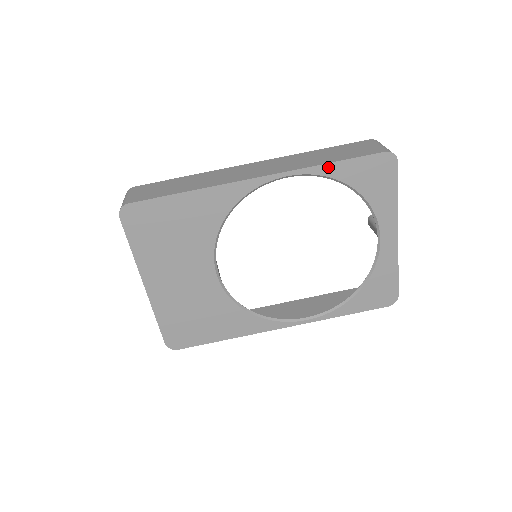
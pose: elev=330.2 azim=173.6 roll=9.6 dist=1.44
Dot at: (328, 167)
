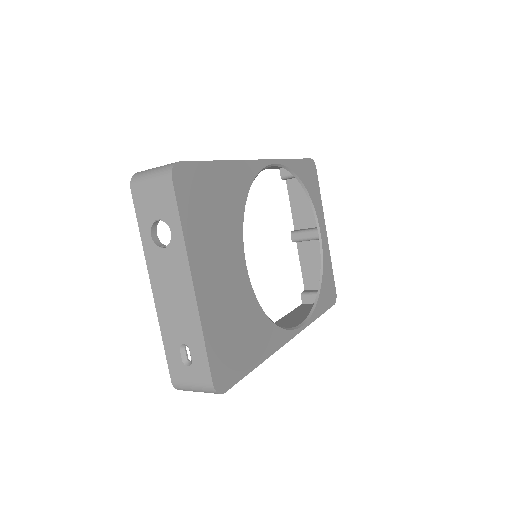
Dot at: (291, 162)
